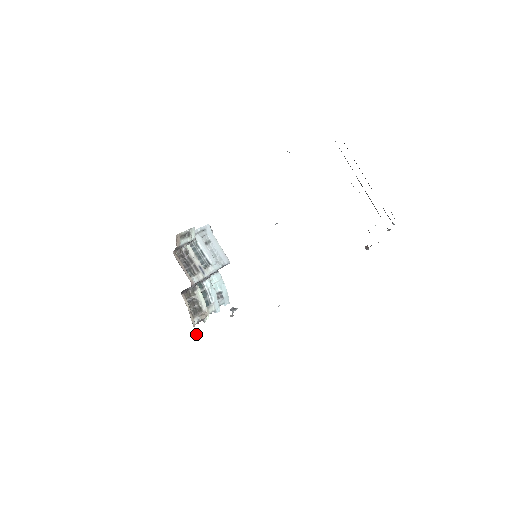
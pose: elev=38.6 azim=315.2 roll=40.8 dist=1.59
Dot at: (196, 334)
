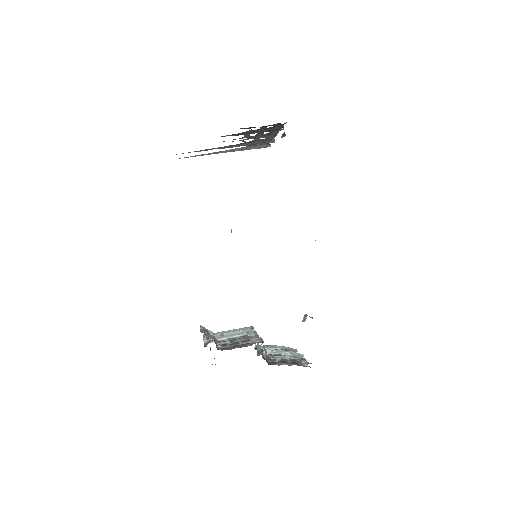
Dot at: occluded
